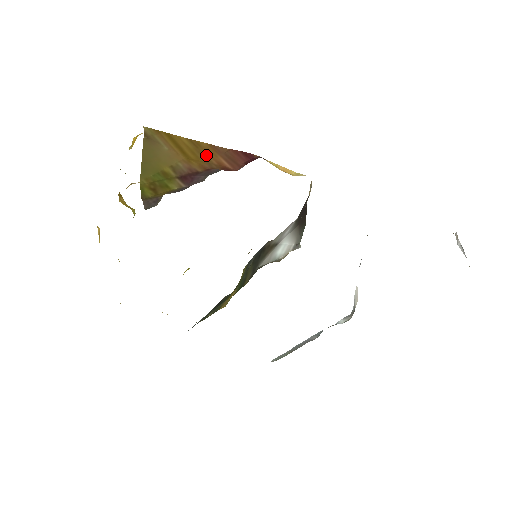
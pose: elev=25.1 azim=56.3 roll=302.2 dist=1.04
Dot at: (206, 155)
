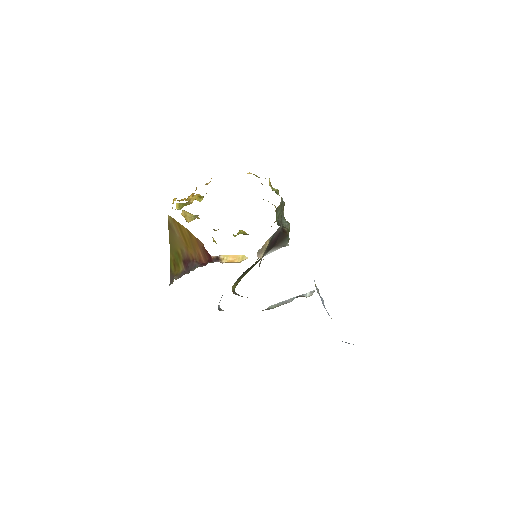
Dot at: (194, 246)
